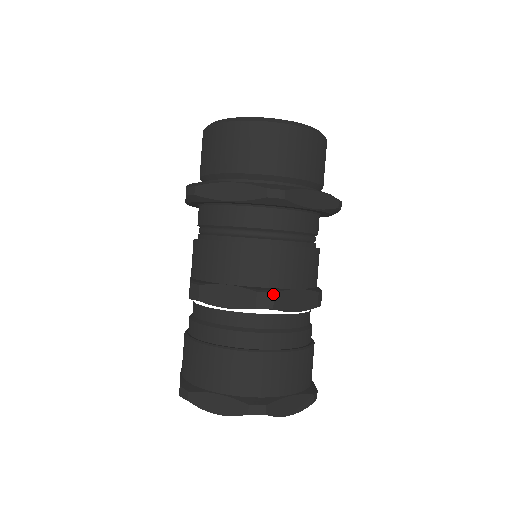
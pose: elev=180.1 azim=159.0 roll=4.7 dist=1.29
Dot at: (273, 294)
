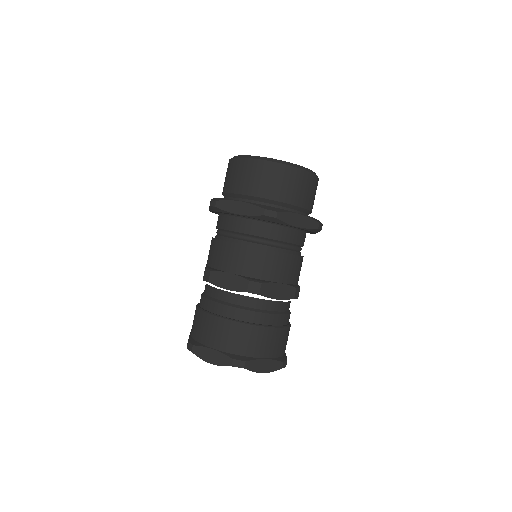
Dot at: (261, 284)
